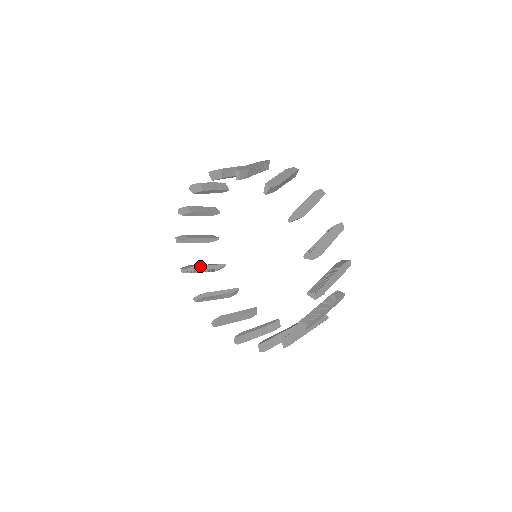
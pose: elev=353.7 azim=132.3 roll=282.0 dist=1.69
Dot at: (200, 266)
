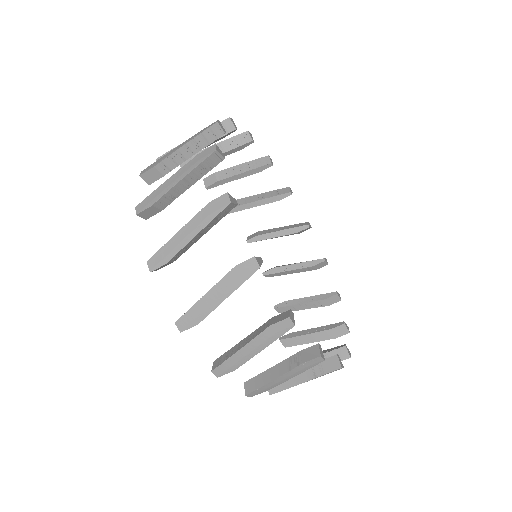
Dot at: (228, 178)
